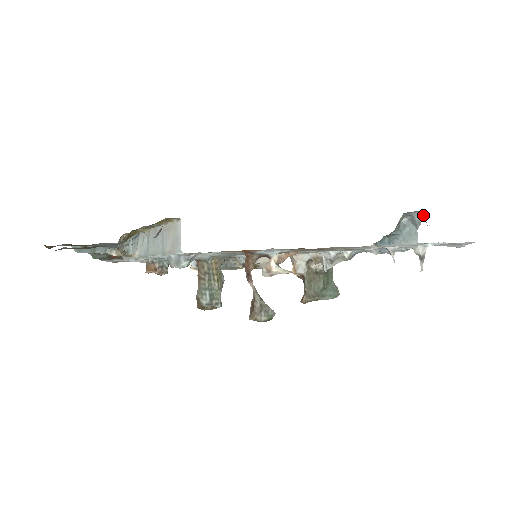
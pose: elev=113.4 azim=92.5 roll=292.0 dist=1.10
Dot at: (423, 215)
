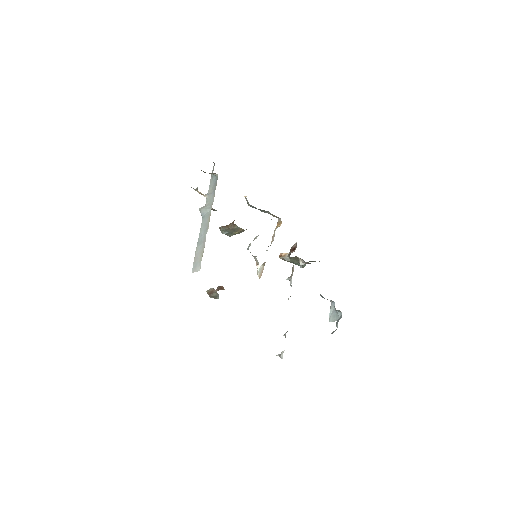
Dot at: occluded
